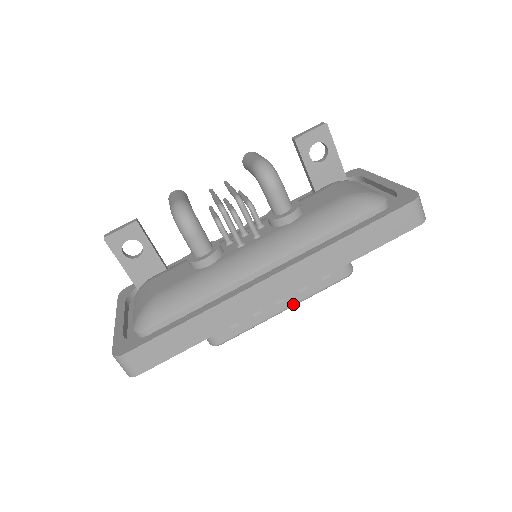
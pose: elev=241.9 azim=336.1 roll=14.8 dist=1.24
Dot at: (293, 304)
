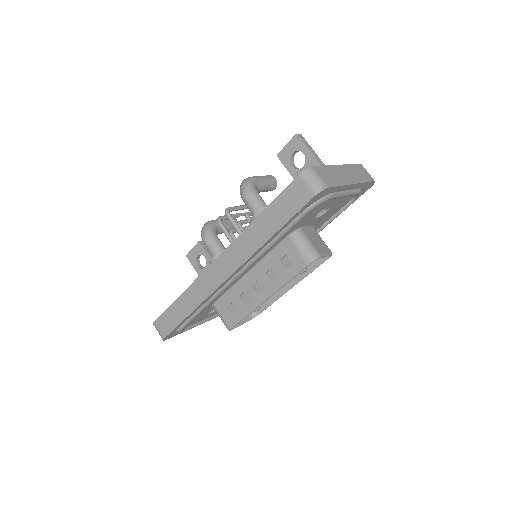
Dot at: (270, 293)
